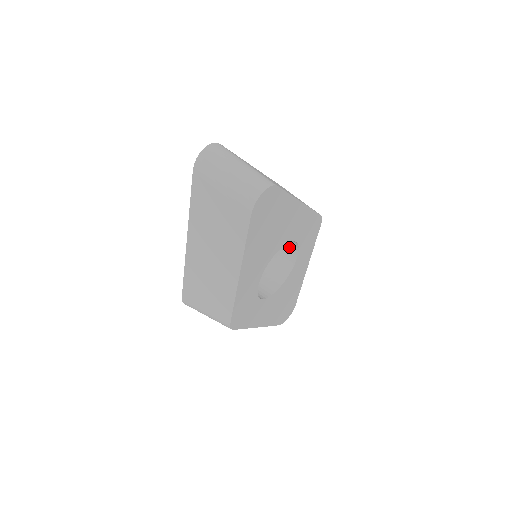
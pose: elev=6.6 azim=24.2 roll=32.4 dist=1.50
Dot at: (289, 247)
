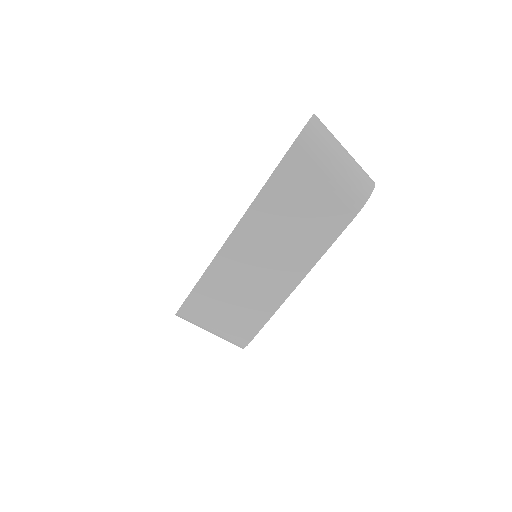
Dot at: occluded
